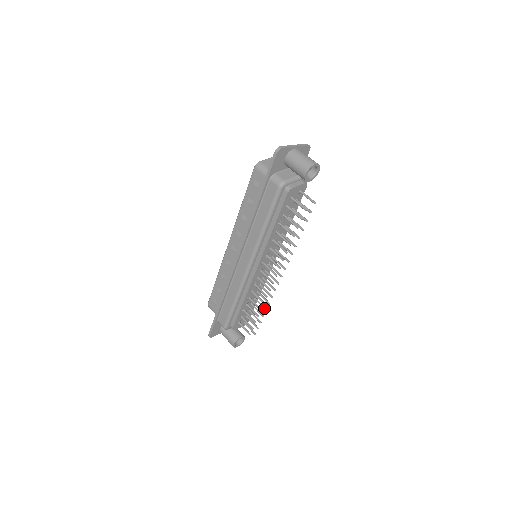
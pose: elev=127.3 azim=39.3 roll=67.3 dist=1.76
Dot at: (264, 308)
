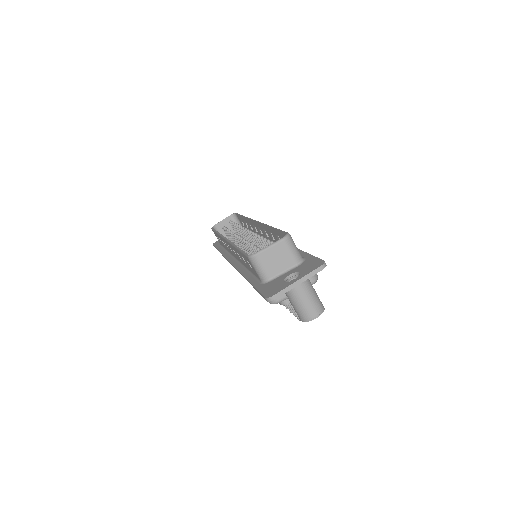
Dot at: occluded
